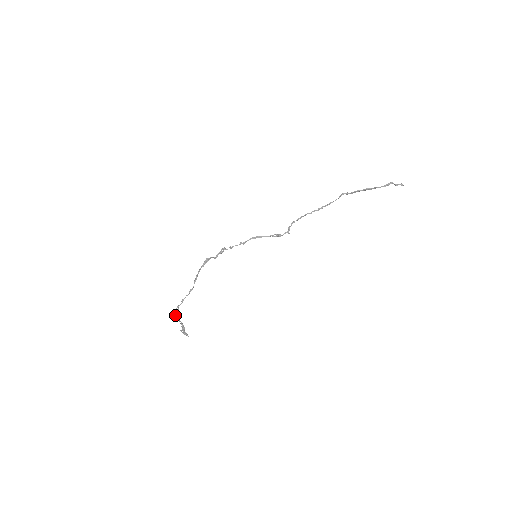
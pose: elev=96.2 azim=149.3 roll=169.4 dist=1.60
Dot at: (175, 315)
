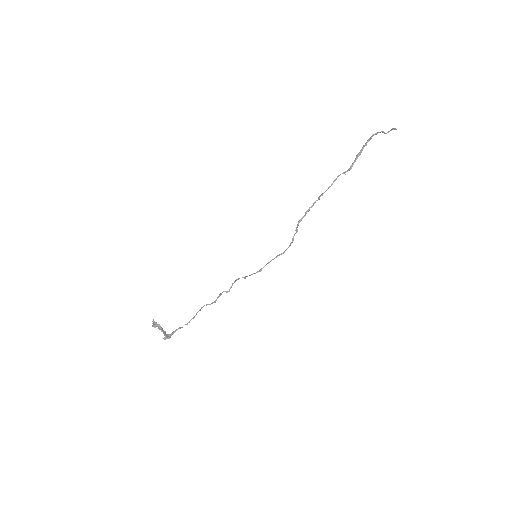
Dot at: (166, 336)
